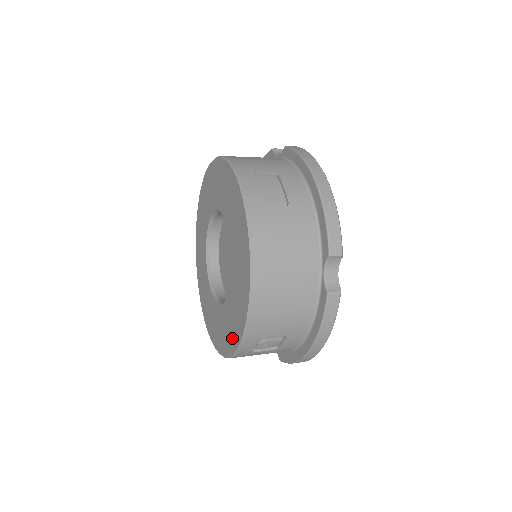
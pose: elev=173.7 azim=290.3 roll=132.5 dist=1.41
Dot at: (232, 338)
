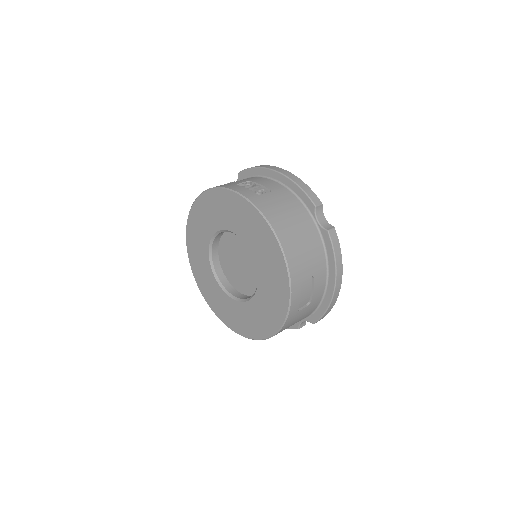
Dot at: (225, 317)
